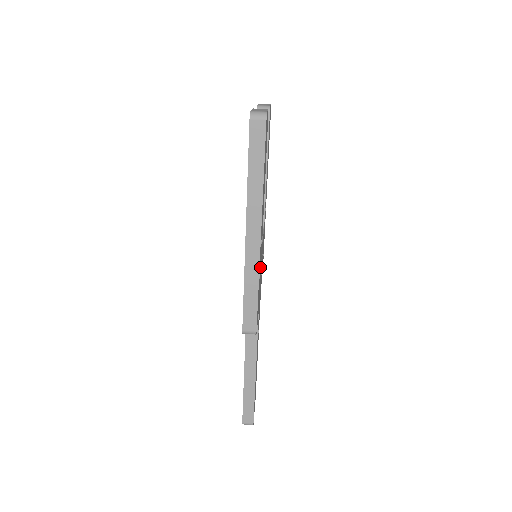
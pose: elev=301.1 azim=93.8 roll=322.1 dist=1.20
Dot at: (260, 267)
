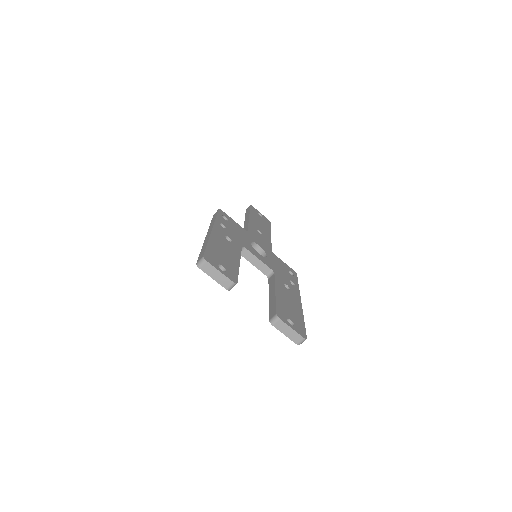
Dot at: (283, 275)
